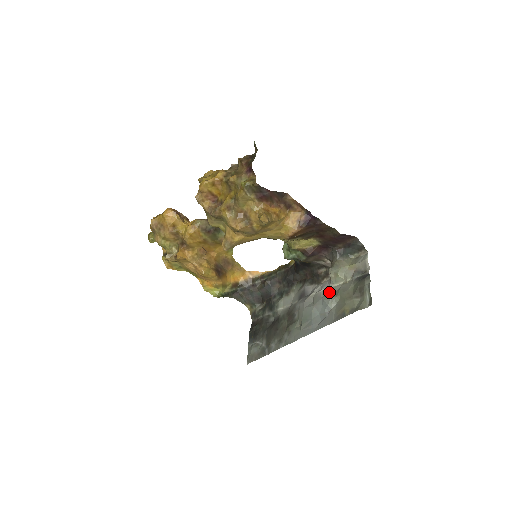
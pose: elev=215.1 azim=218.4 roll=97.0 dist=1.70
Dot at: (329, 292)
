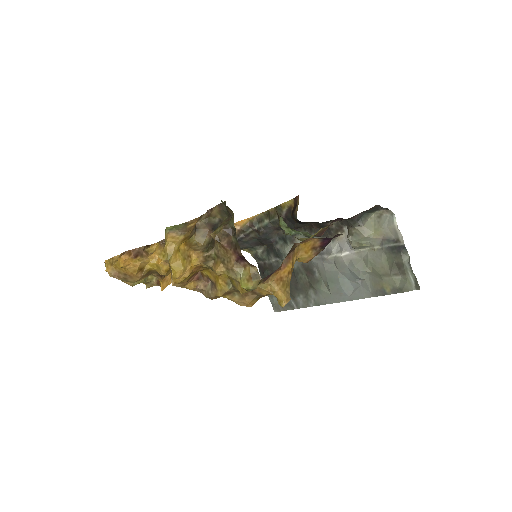
Dot at: (354, 259)
